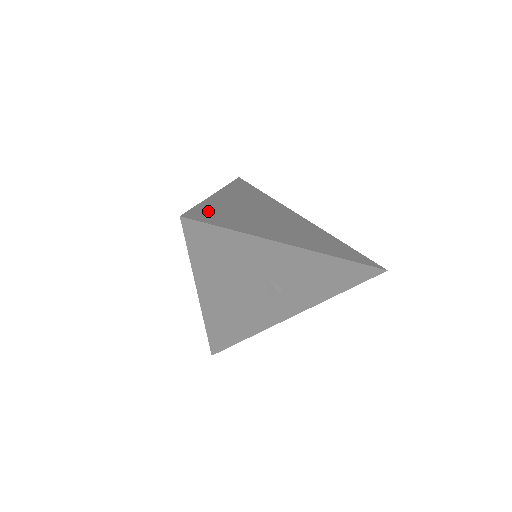
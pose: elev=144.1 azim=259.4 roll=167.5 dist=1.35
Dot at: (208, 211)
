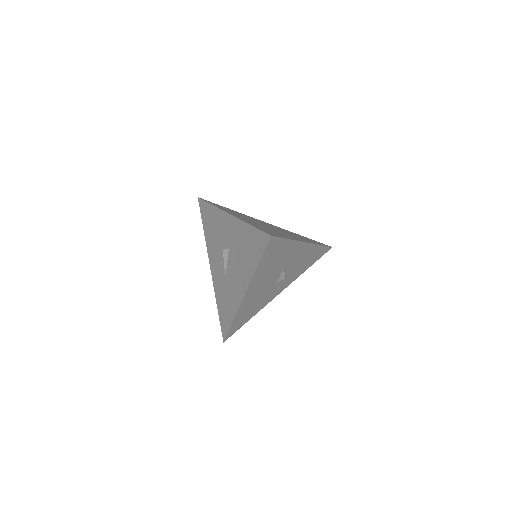
Dot at: occluded
